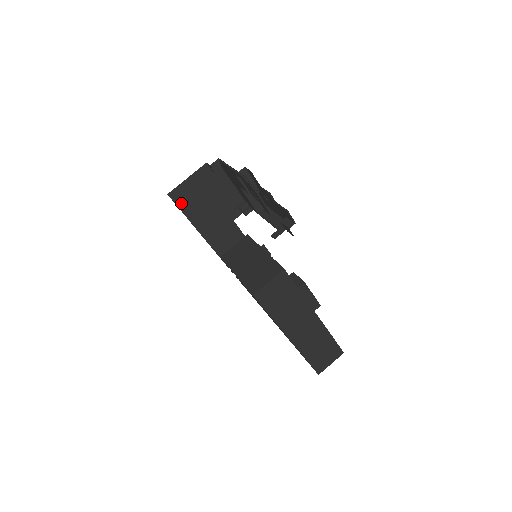
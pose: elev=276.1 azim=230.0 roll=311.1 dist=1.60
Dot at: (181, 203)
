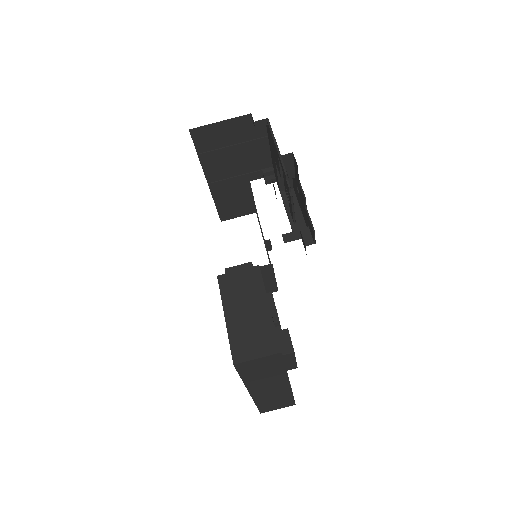
Dot at: (200, 144)
